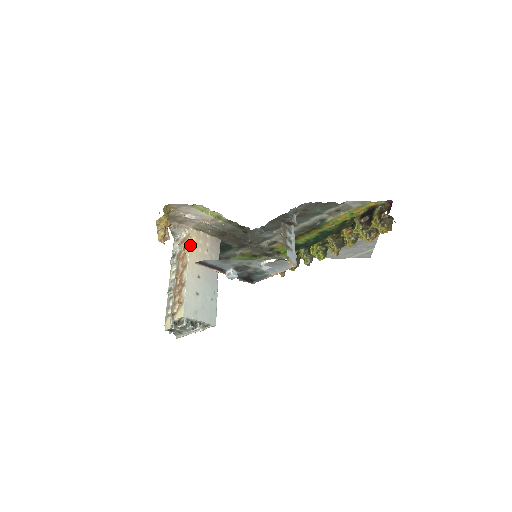
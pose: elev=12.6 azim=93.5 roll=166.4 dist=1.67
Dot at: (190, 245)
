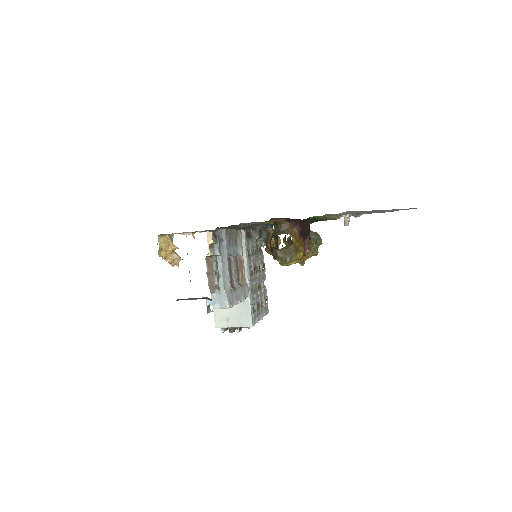
Dot at: (209, 252)
